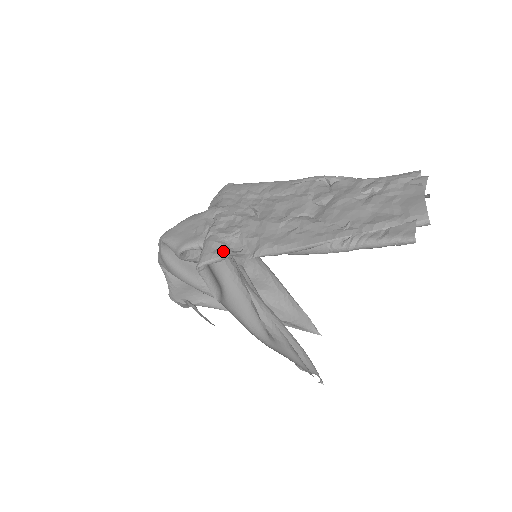
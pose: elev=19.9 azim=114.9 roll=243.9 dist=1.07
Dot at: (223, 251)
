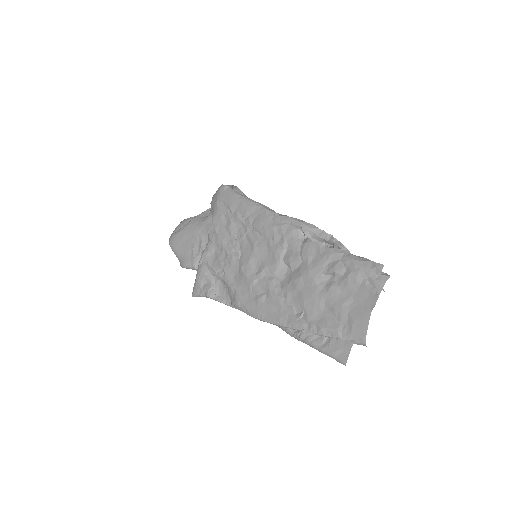
Dot at: (208, 292)
